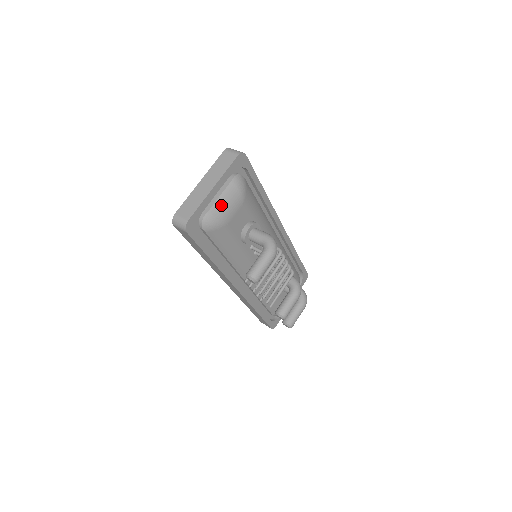
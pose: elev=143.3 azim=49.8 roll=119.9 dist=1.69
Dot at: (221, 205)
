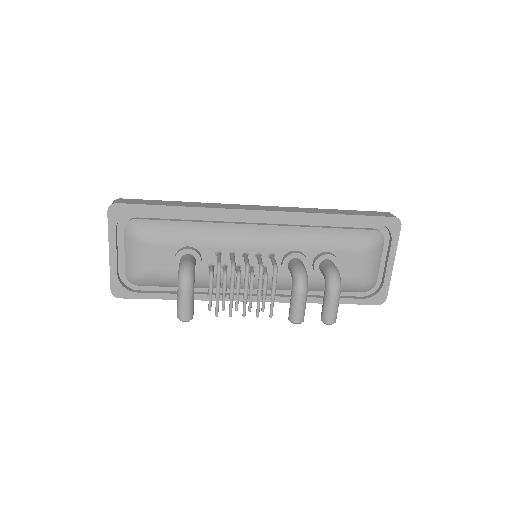
Dot at: (129, 260)
